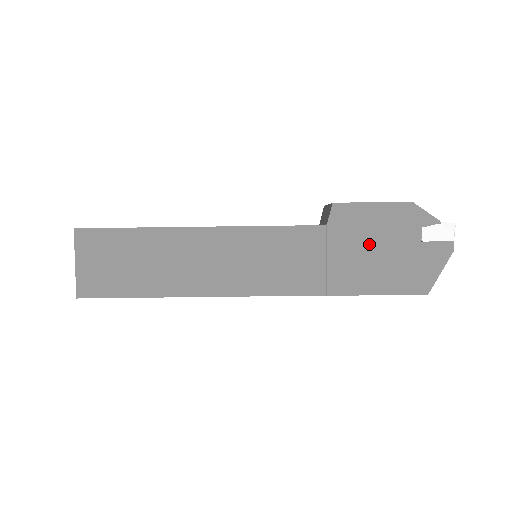
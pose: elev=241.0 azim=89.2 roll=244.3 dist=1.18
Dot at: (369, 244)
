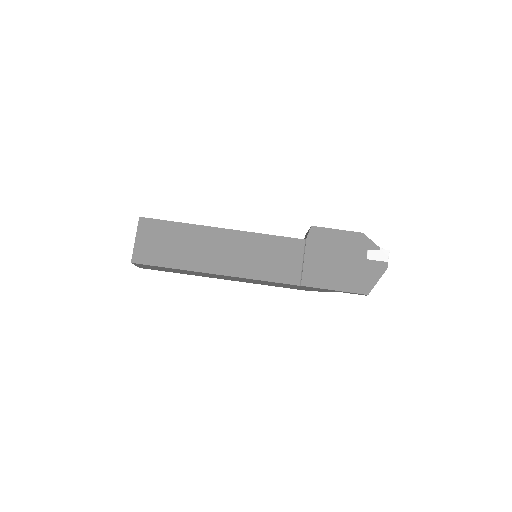
Dot at: (332, 256)
